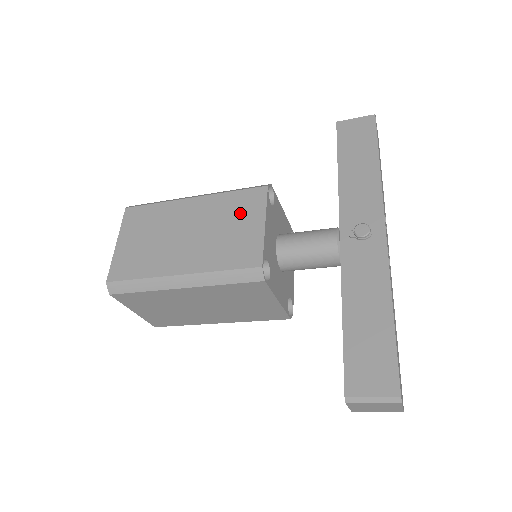
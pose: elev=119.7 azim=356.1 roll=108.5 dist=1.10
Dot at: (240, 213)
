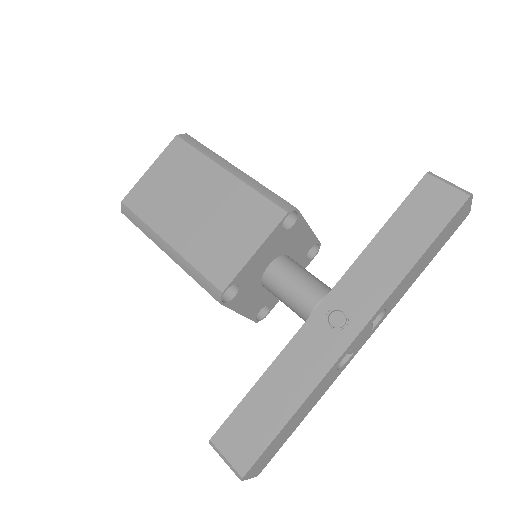
Dot at: (247, 223)
